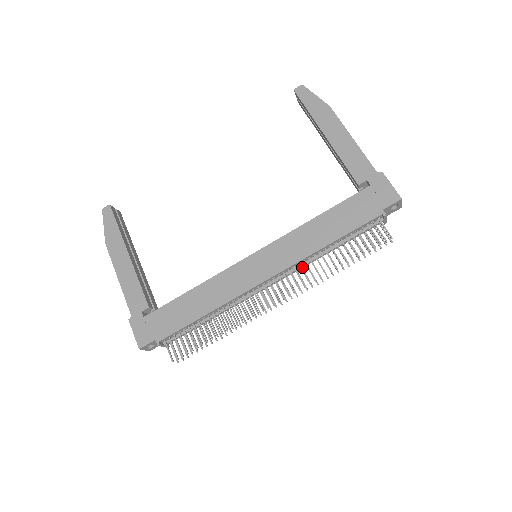
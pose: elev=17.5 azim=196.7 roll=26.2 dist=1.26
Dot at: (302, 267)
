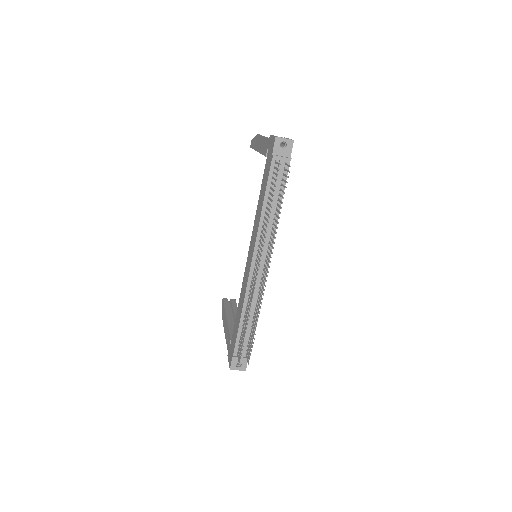
Dot at: (267, 237)
